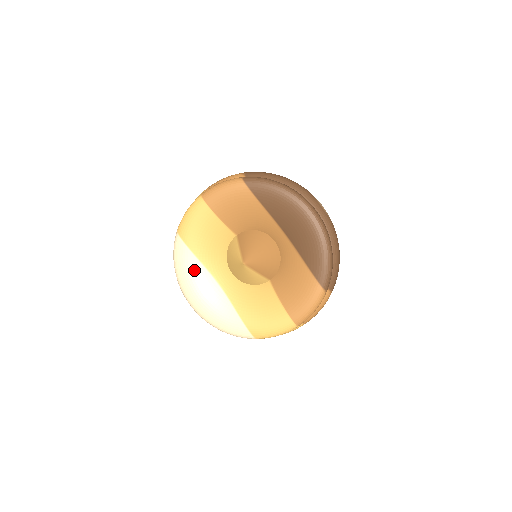
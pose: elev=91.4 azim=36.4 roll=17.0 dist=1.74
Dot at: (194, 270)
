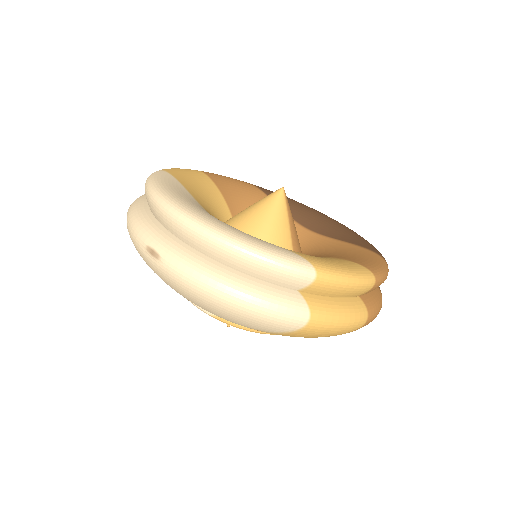
Dot at: (185, 194)
